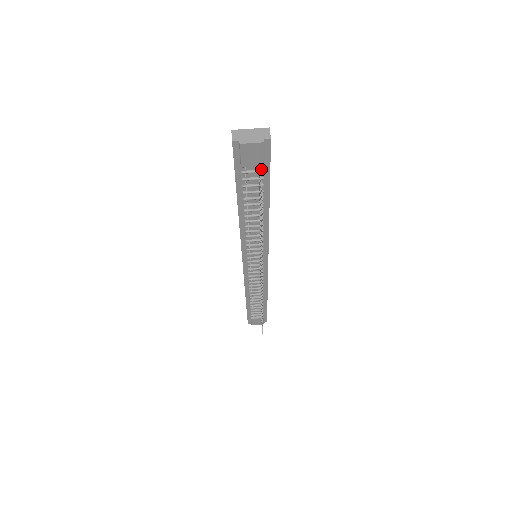
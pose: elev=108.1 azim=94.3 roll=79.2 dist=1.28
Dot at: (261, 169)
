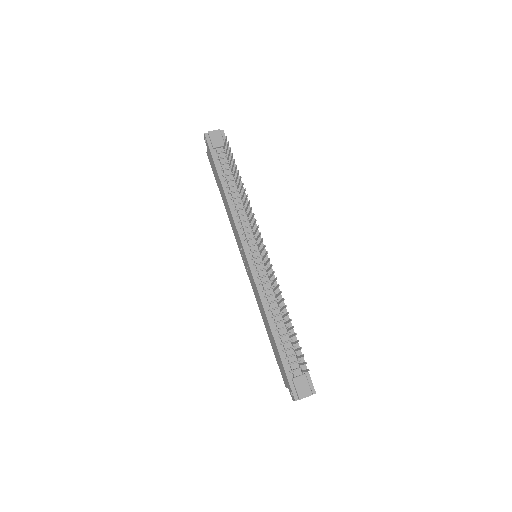
Dot at: (225, 151)
